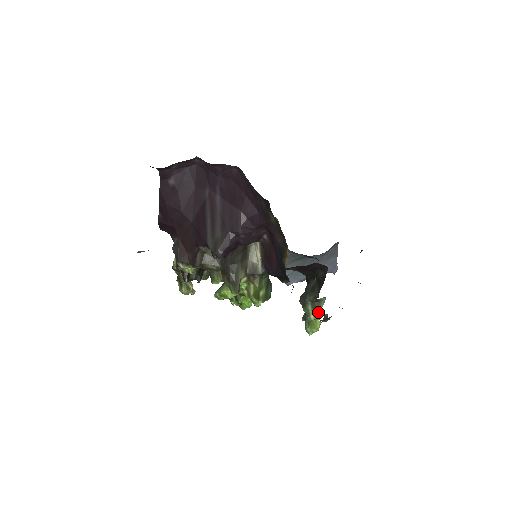
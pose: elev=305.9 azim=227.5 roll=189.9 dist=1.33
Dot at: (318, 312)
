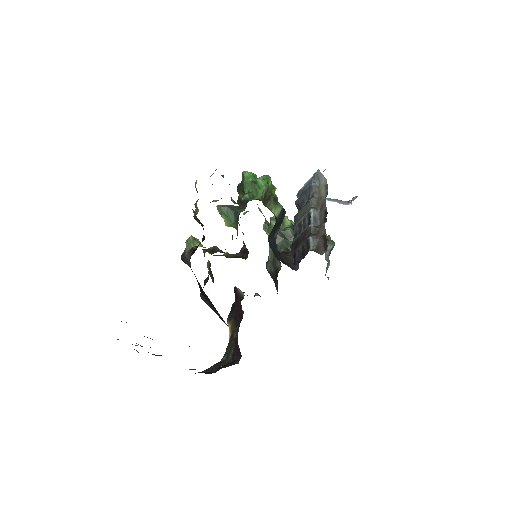
Dot at: occluded
